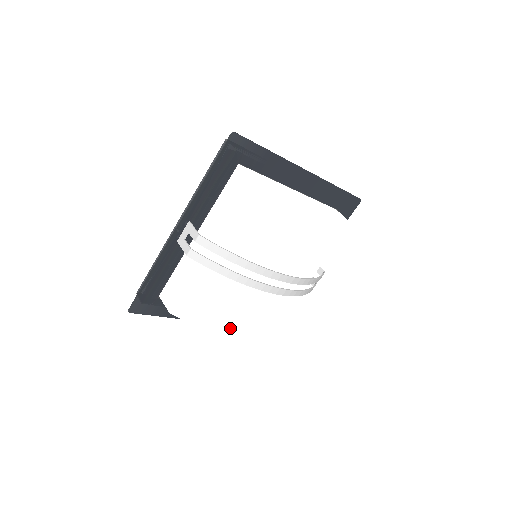
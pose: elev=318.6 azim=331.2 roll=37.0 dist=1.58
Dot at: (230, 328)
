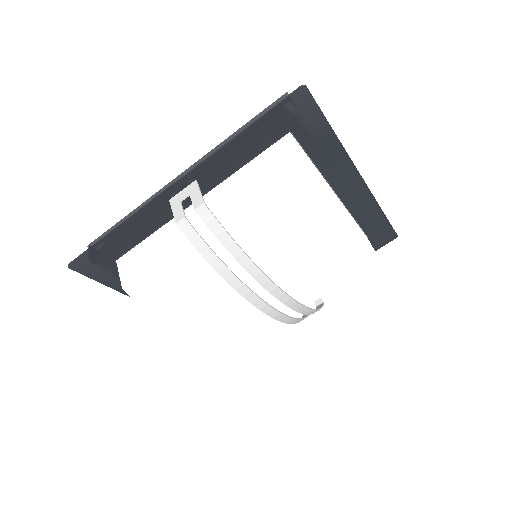
Dot at: (192, 334)
